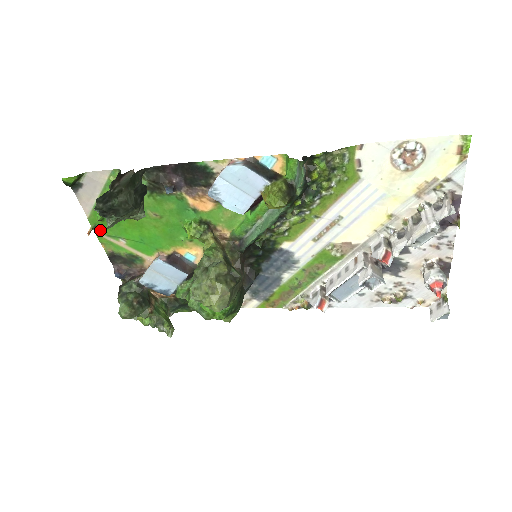
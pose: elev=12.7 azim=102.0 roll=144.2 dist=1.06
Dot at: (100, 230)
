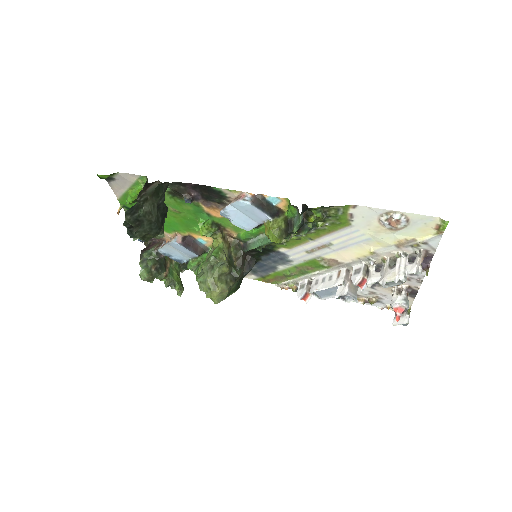
Dot at: (128, 209)
